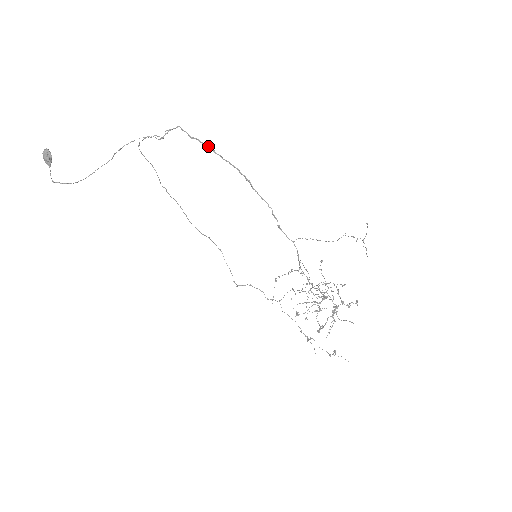
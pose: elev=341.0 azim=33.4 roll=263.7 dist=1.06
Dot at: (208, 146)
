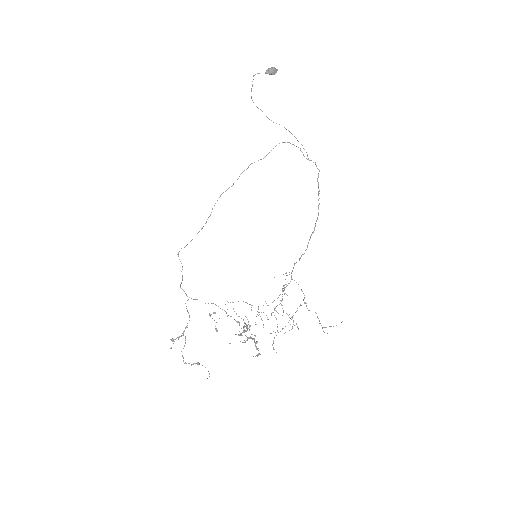
Dot at: occluded
